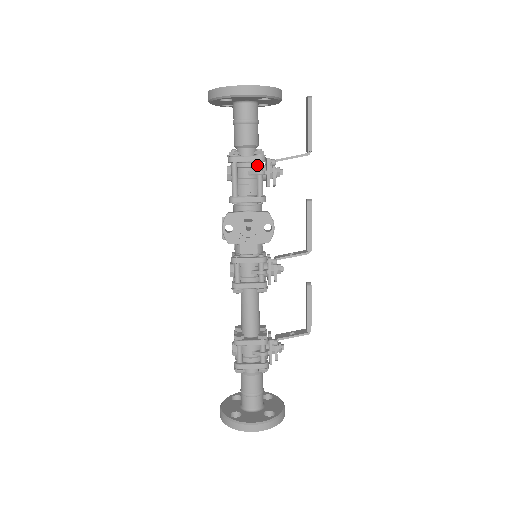
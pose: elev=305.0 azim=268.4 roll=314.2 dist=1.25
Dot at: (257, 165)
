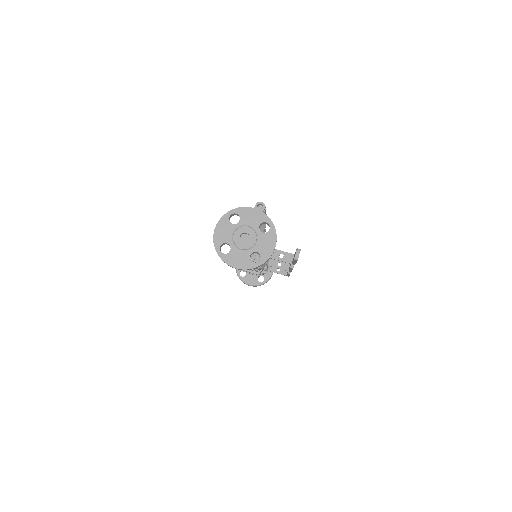
Dot at: occluded
